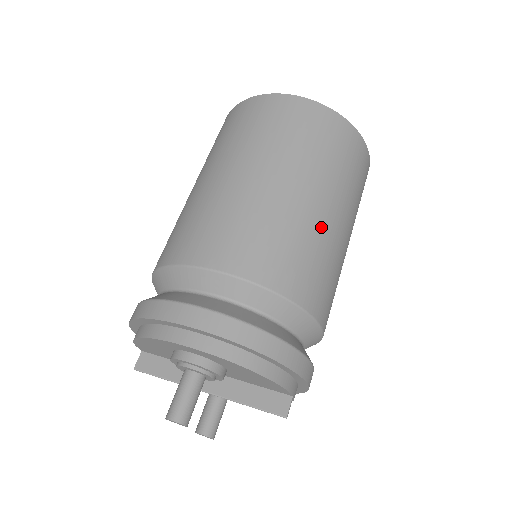
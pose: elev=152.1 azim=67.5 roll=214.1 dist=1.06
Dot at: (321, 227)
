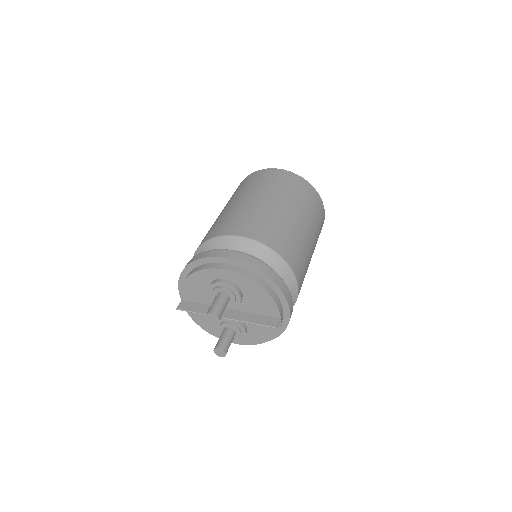
Dot at: (299, 230)
